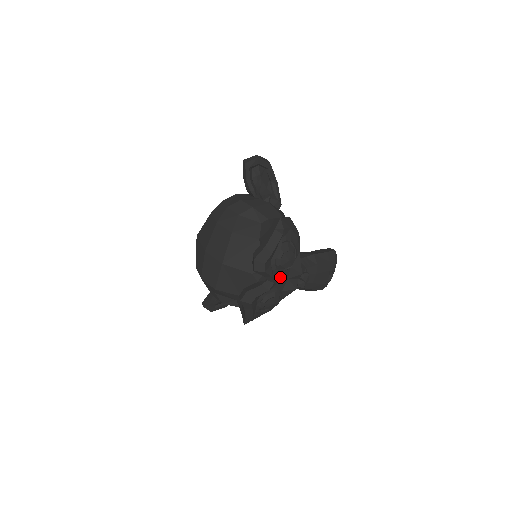
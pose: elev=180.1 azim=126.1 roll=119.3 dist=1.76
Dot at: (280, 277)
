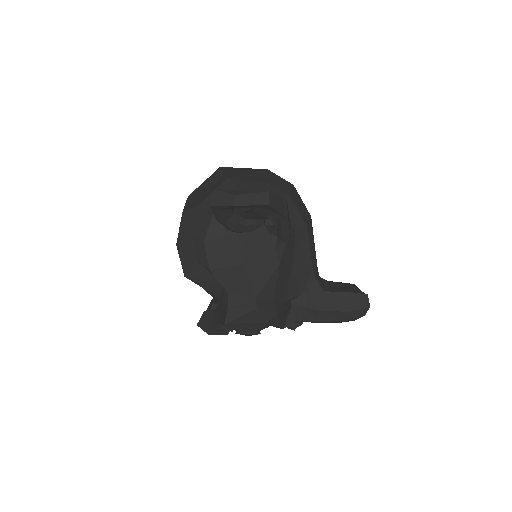
Dot at: occluded
